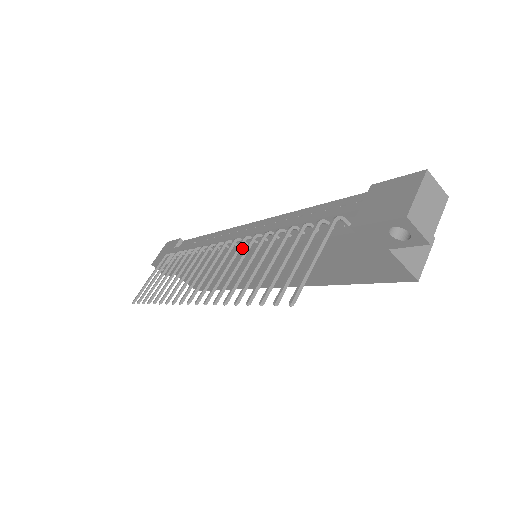
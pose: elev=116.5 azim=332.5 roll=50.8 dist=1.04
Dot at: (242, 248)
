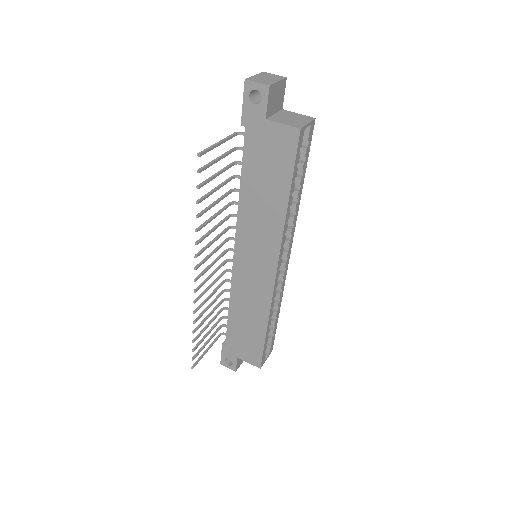
Dot at: (236, 244)
